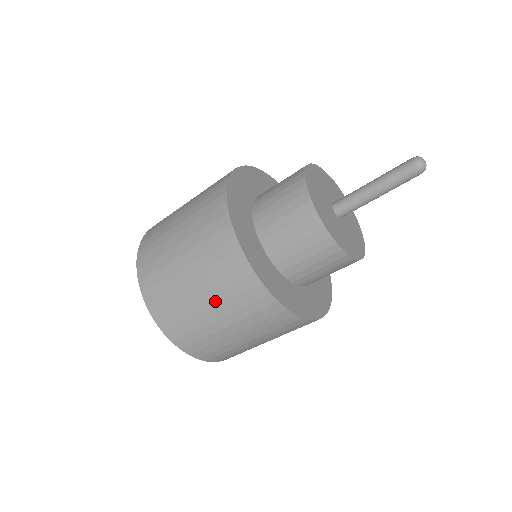
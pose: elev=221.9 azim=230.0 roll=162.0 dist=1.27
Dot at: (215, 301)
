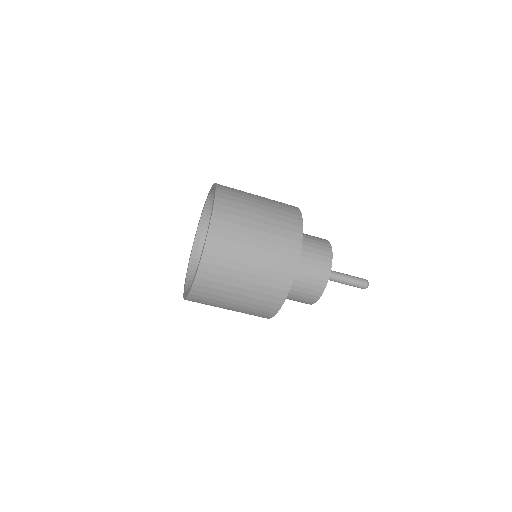
Dot at: (259, 262)
